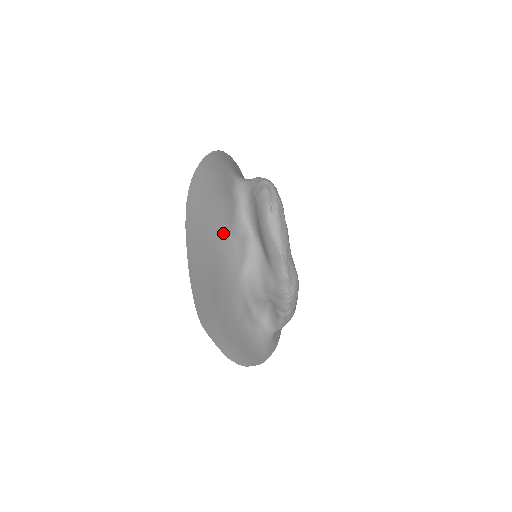
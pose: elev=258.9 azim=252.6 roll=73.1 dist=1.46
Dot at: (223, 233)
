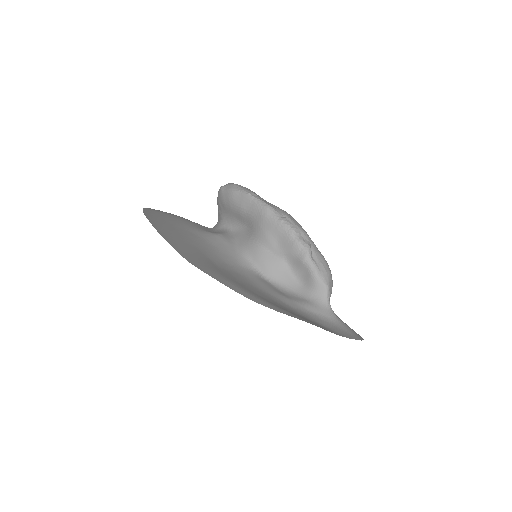
Dot at: (196, 229)
